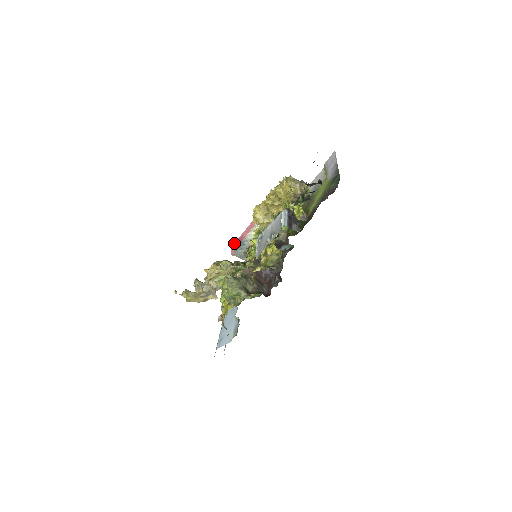
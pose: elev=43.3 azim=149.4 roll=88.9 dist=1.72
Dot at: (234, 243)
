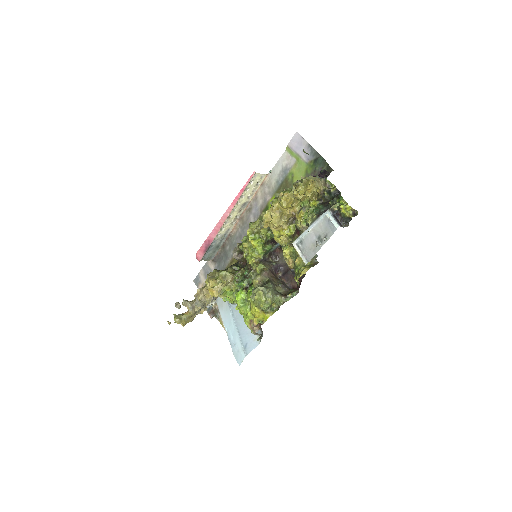
Dot at: (200, 248)
